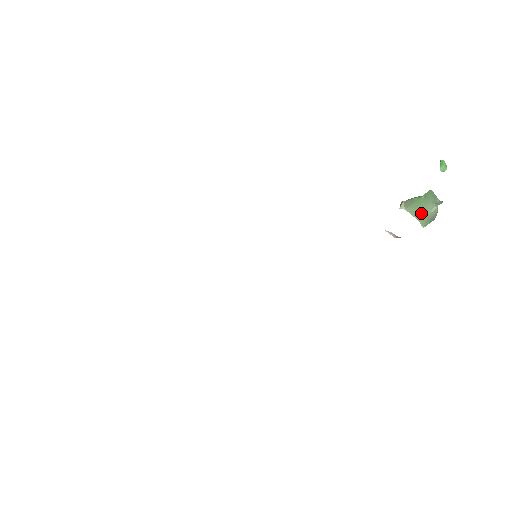
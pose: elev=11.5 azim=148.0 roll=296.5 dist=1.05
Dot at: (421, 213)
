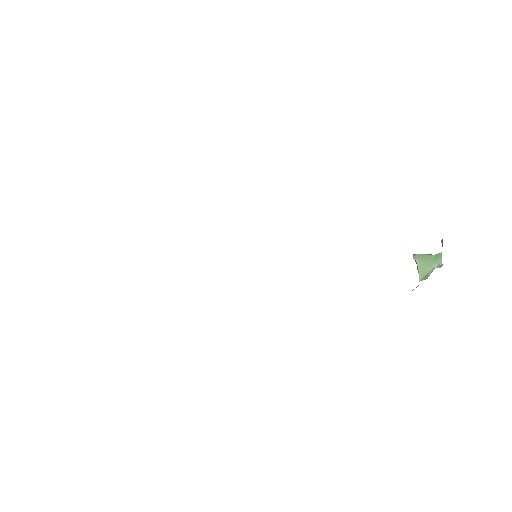
Dot at: (424, 268)
